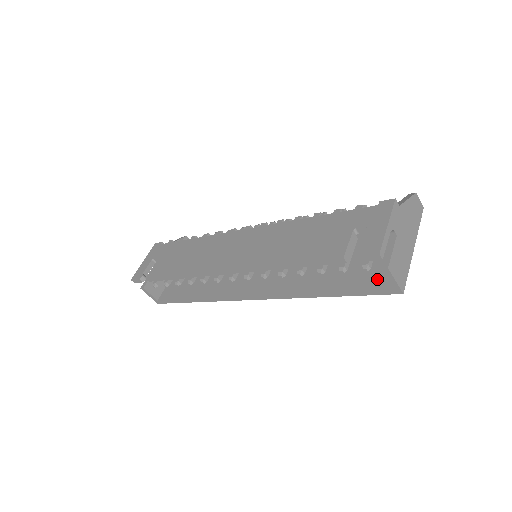
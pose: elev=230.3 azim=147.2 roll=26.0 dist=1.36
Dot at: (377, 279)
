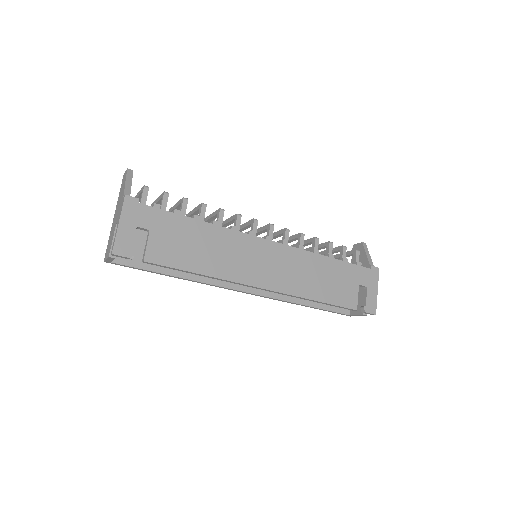
Dot at: occluded
